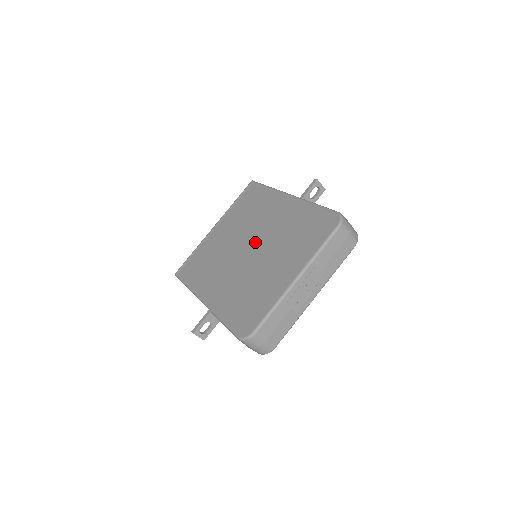
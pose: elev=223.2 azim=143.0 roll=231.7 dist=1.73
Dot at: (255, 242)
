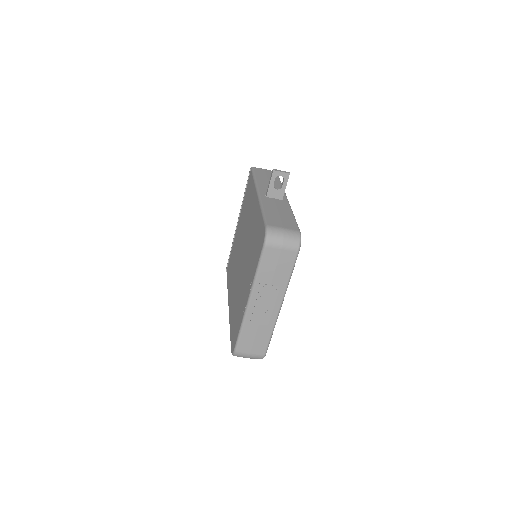
Dot at: (243, 249)
